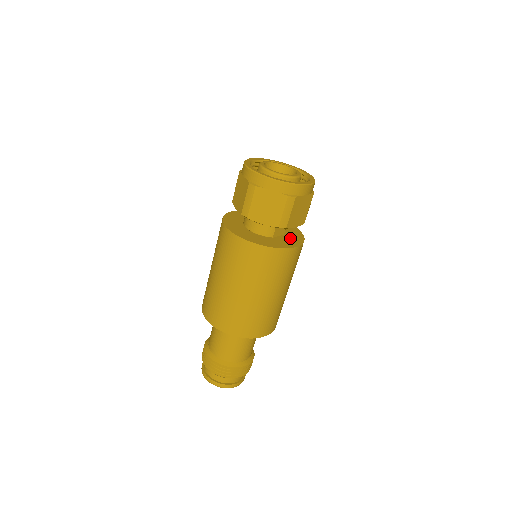
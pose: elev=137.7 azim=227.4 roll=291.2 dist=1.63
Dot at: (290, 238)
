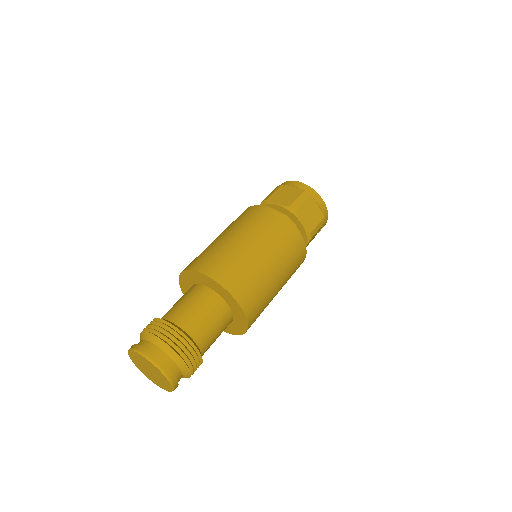
Dot at: occluded
